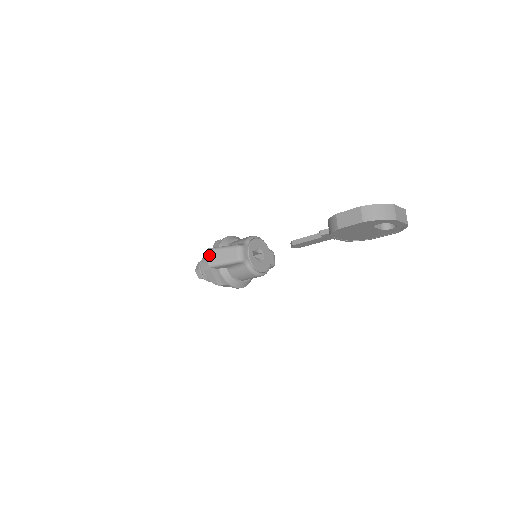
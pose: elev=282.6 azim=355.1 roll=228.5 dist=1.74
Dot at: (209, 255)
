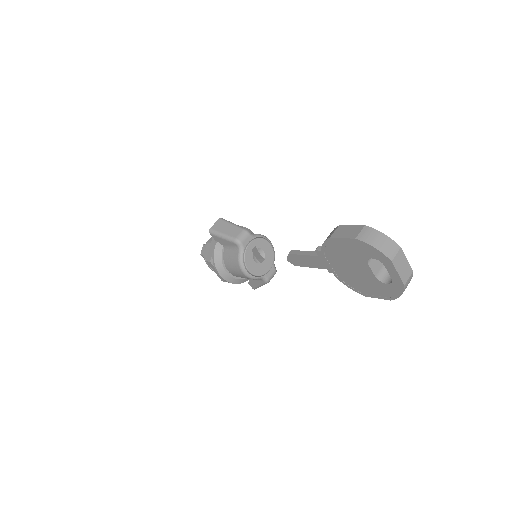
Dot at: (217, 222)
